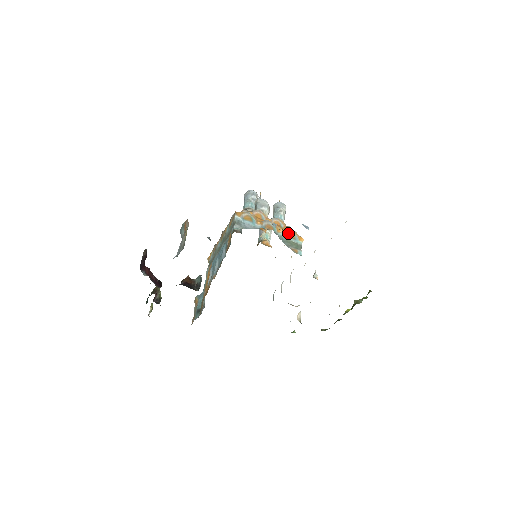
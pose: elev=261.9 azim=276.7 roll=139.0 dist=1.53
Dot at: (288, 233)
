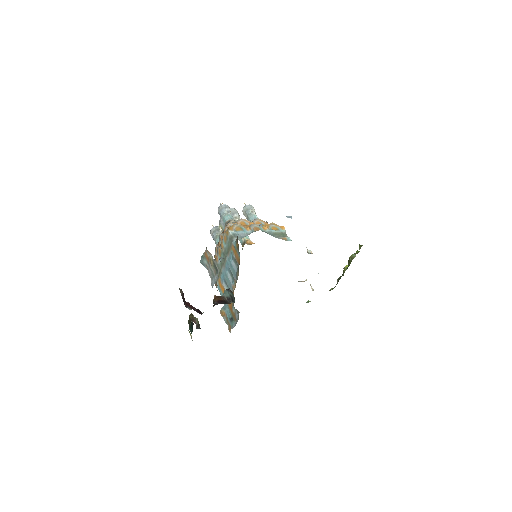
Dot at: (271, 227)
